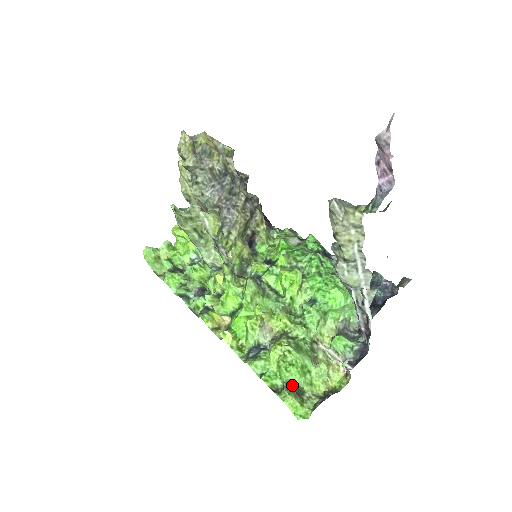
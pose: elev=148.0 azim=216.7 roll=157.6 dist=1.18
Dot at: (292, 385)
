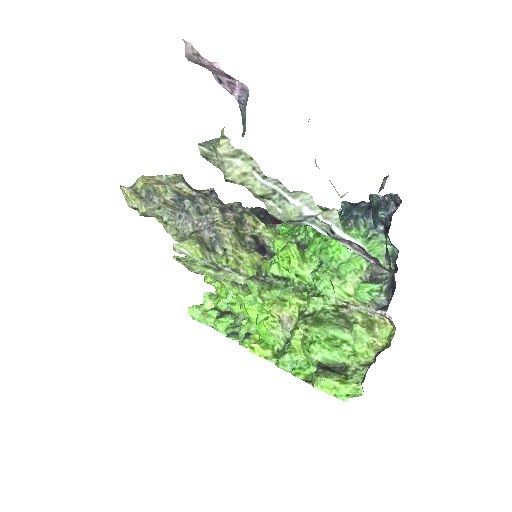
Dot at: (326, 365)
